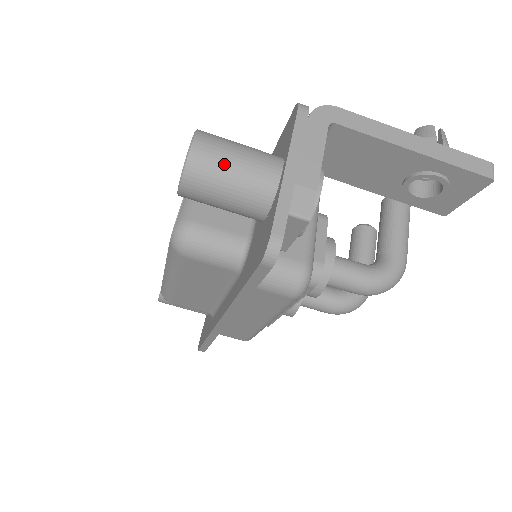
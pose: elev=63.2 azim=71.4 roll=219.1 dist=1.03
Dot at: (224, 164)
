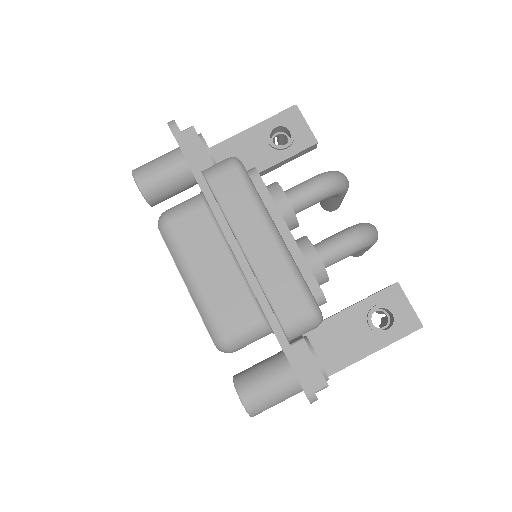
Dot at: (151, 161)
